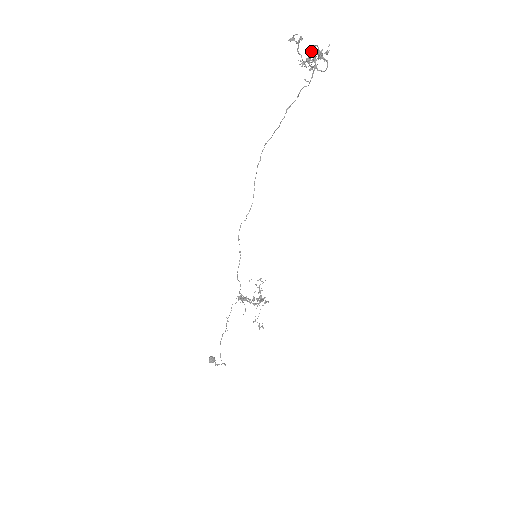
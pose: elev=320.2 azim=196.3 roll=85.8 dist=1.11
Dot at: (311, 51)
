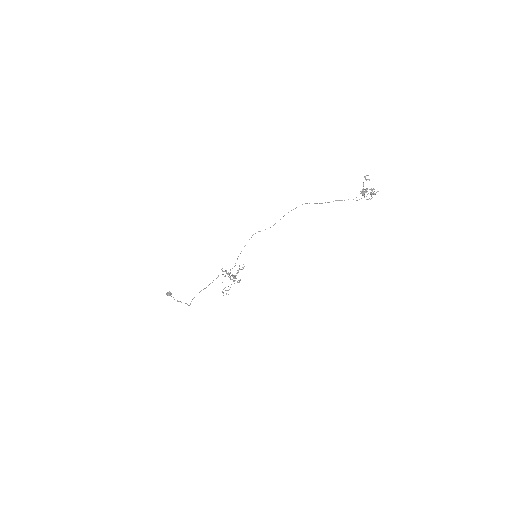
Dot at: (370, 189)
